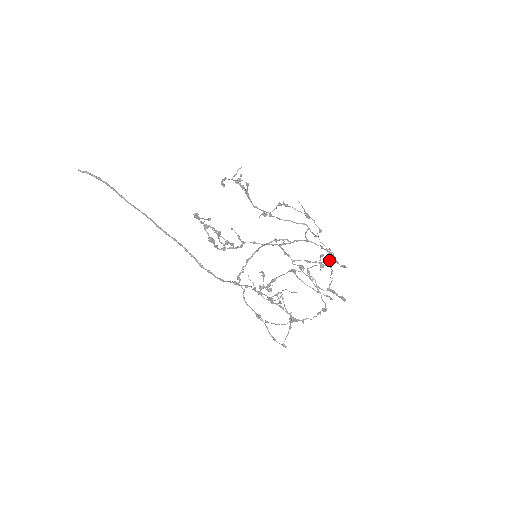
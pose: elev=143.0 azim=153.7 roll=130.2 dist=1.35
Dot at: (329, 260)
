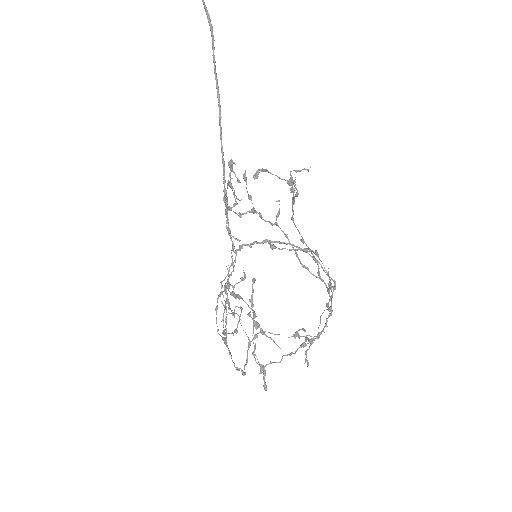
Dot at: (313, 337)
